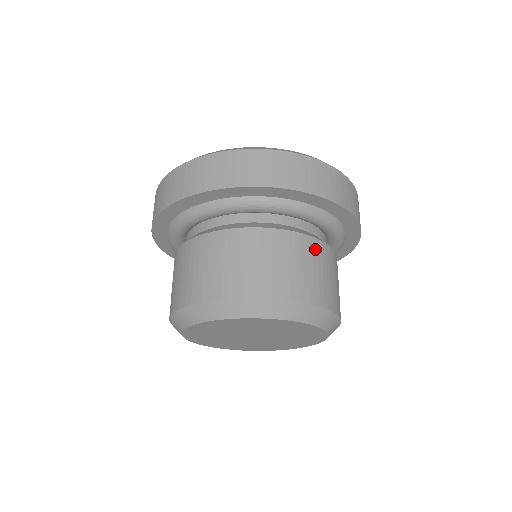
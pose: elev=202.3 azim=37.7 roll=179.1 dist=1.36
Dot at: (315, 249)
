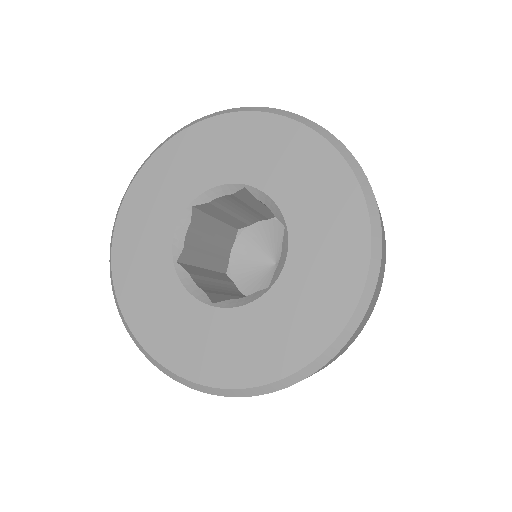
Dot at: occluded
